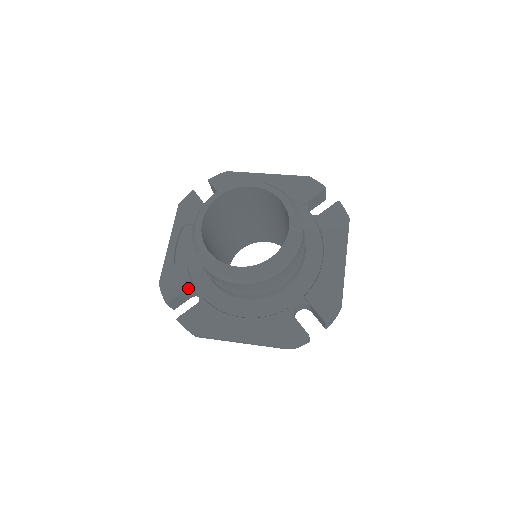
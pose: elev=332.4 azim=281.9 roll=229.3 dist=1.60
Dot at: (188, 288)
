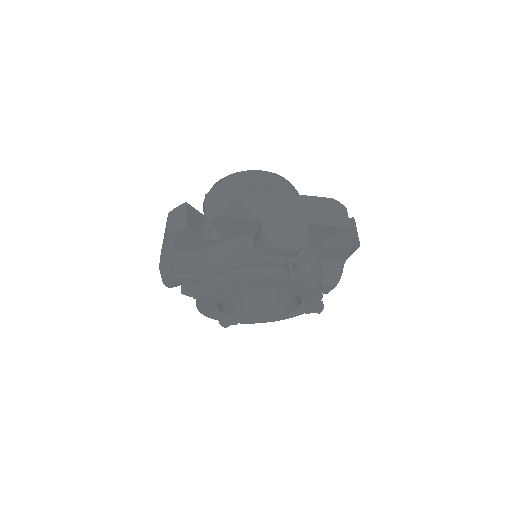
Dot at: (204, 217)
